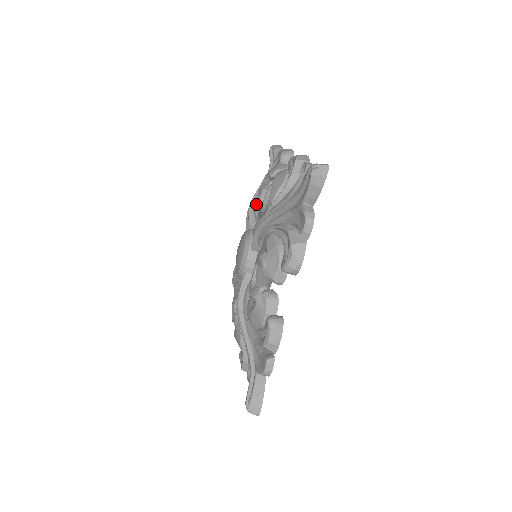
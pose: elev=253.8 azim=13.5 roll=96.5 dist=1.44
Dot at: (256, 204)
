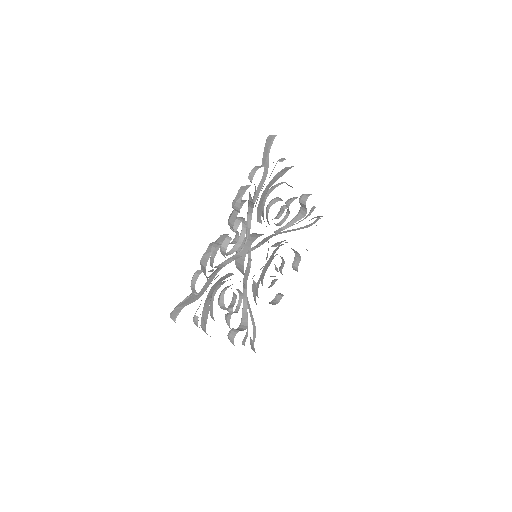
Dot at: (276, 230)
